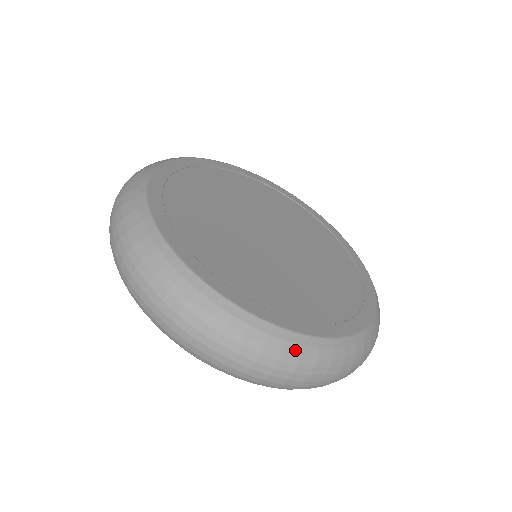
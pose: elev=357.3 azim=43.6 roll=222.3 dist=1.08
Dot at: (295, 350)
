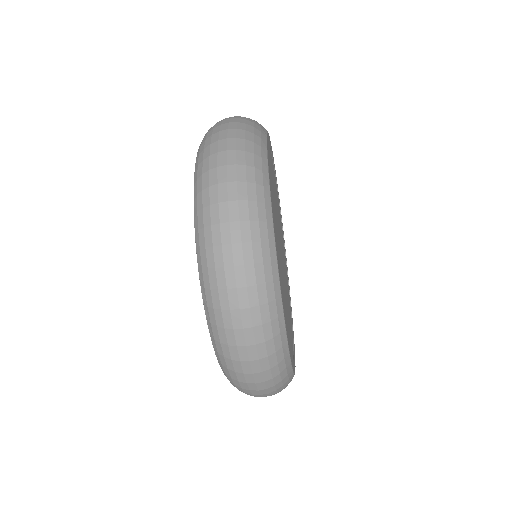
Dot at: (281, 368)
